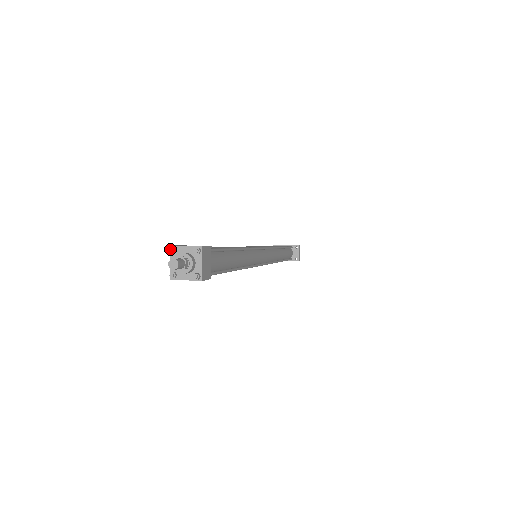
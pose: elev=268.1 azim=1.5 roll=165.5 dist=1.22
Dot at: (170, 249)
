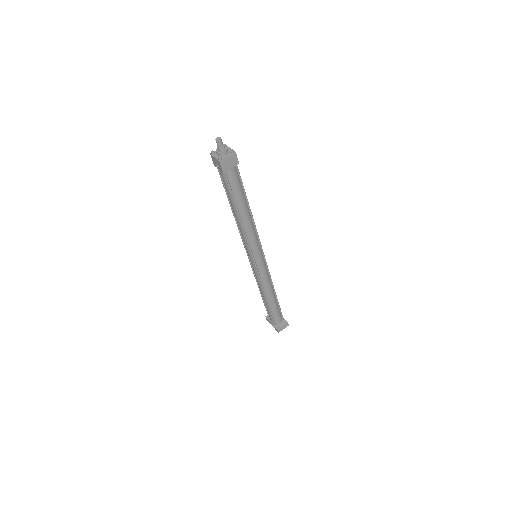
Dot at: (224, 144)
